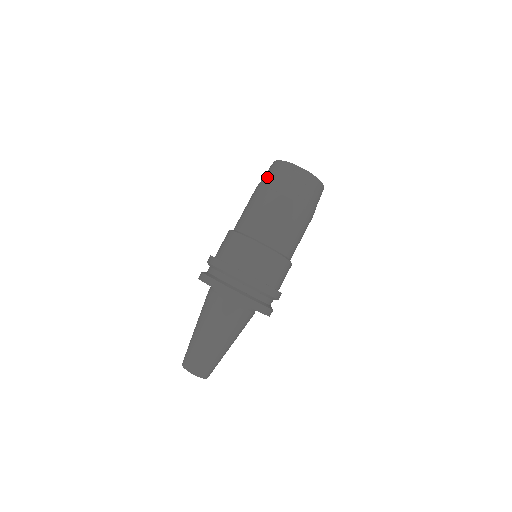
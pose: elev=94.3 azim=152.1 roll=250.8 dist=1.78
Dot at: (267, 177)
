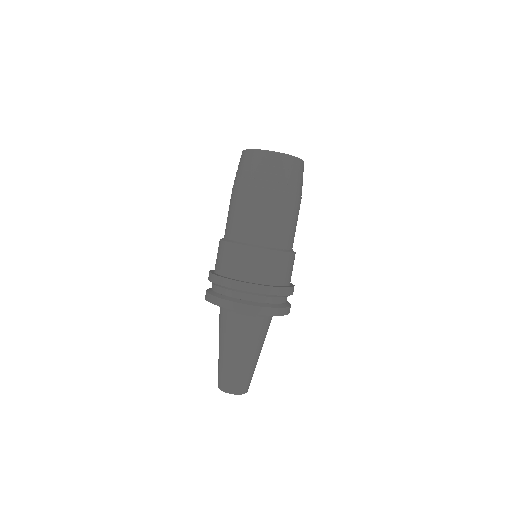
Dot at: (239, 172)
